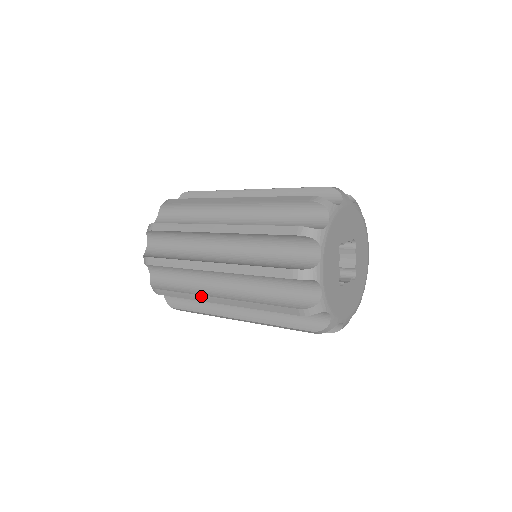
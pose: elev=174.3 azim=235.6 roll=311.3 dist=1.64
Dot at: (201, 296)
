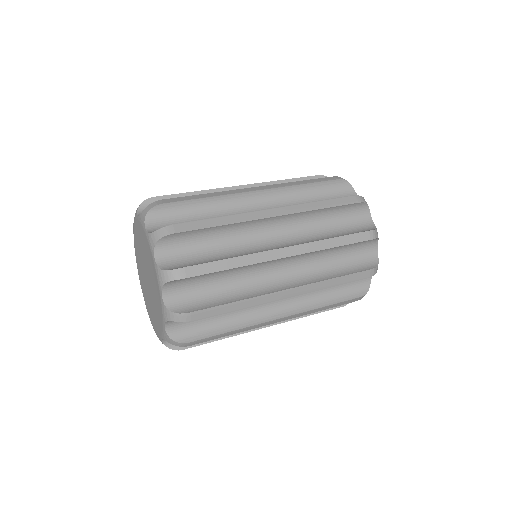
Dot at: (259, 324)
